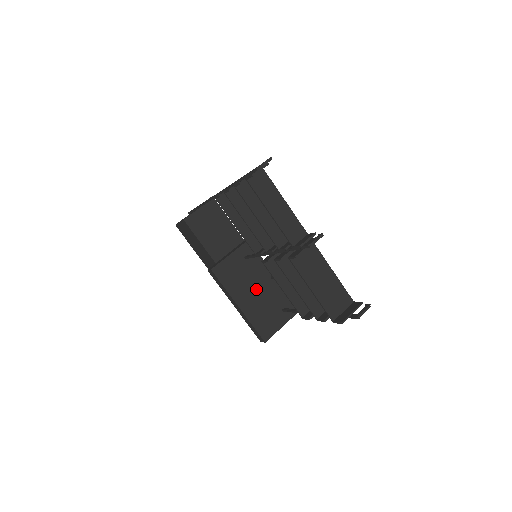
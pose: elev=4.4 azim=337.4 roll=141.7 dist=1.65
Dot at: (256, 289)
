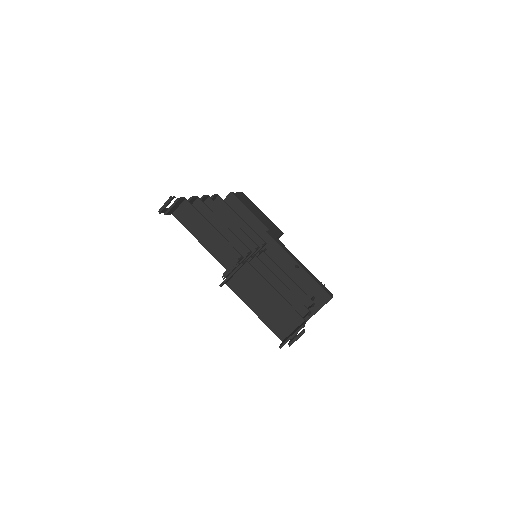
Dot at: occluded
